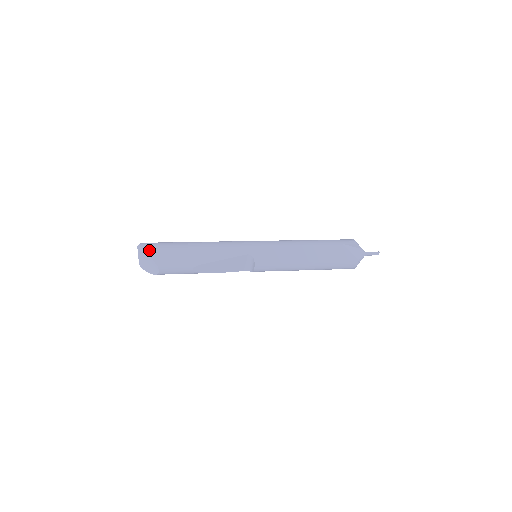
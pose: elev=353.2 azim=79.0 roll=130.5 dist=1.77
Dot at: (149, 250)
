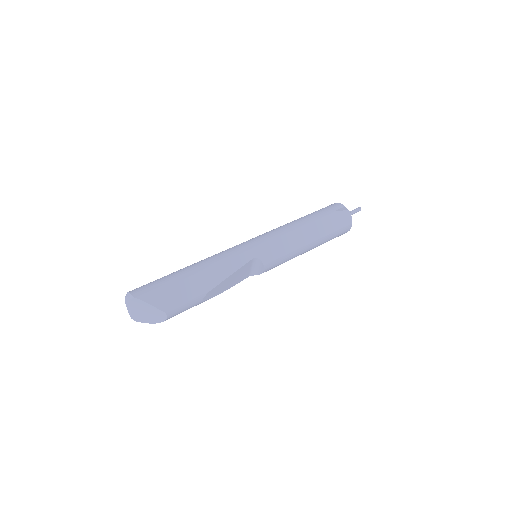
Dot at: (147, 297)
